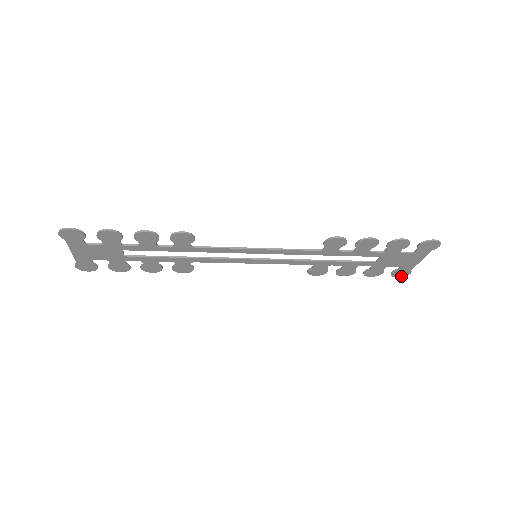
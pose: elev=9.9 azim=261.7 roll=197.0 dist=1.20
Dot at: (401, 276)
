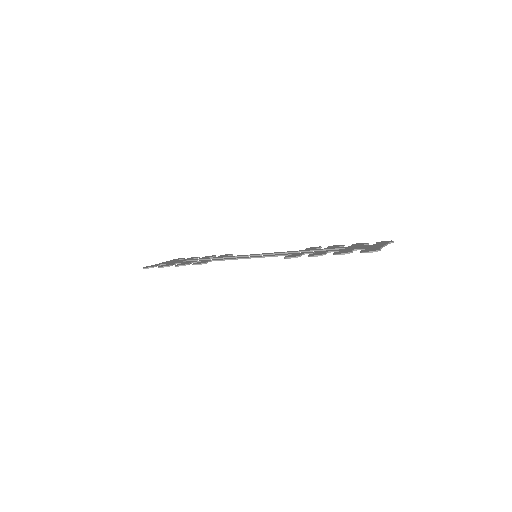
Dot at: occluded
